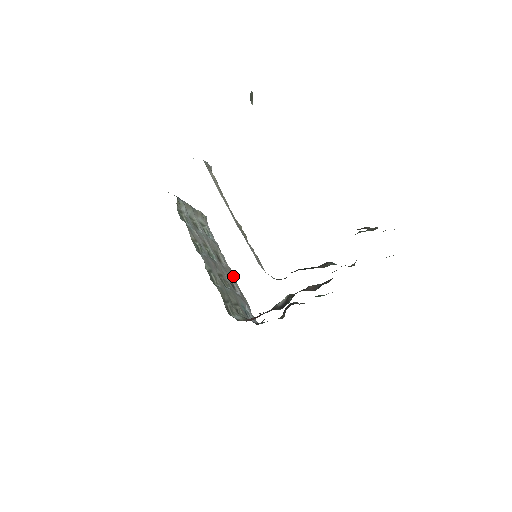
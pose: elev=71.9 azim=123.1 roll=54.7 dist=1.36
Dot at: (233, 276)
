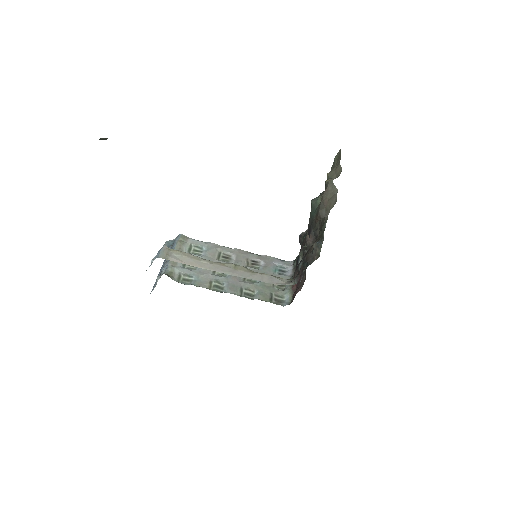
Dot at: (245, 253)
